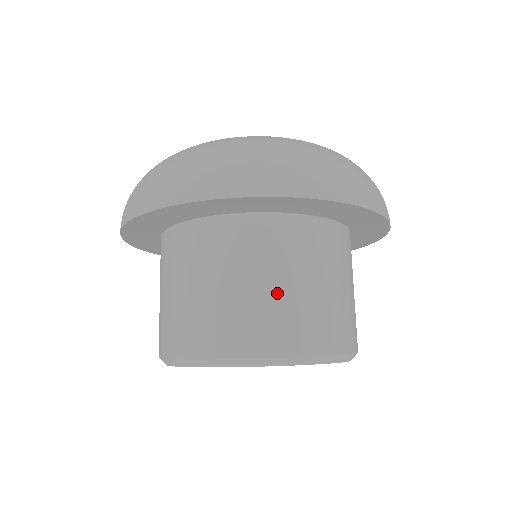
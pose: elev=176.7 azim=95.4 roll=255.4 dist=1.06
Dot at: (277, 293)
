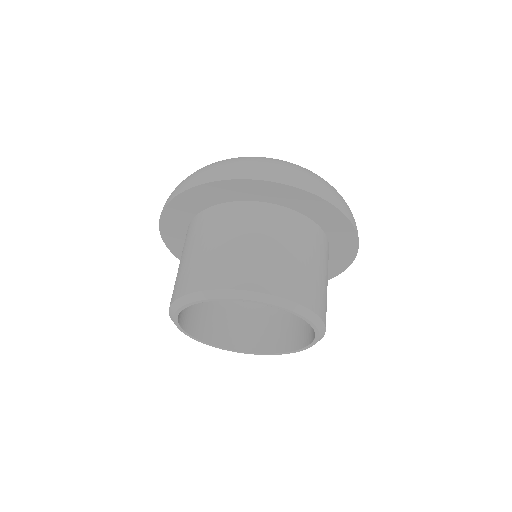
Dot at: (300, 263)
